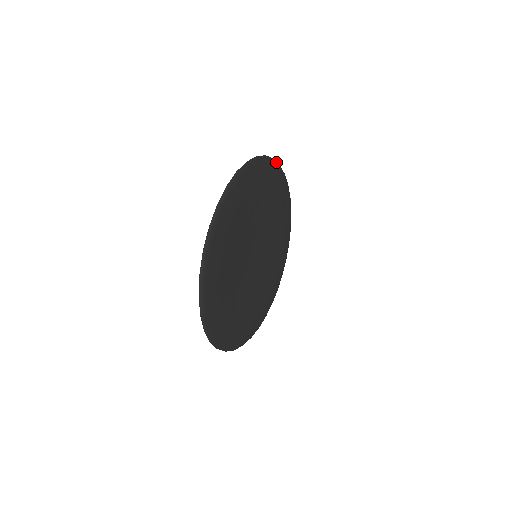
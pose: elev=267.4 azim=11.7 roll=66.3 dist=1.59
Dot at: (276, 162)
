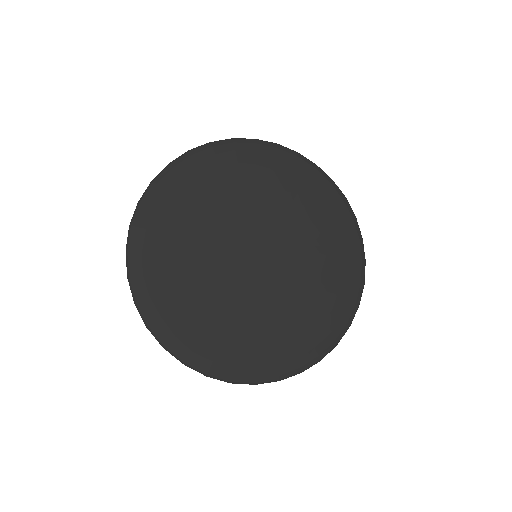
Dot at: (284, 148)
